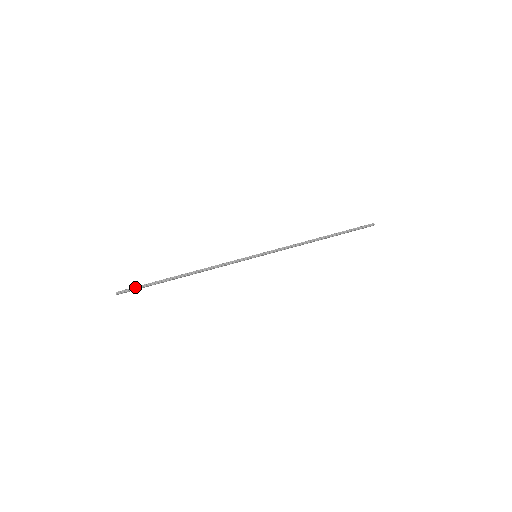
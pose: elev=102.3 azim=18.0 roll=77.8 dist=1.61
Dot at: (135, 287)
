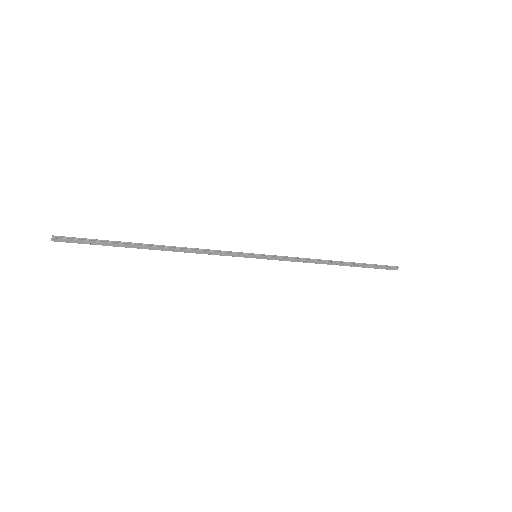
Dot at: (83, 238)
